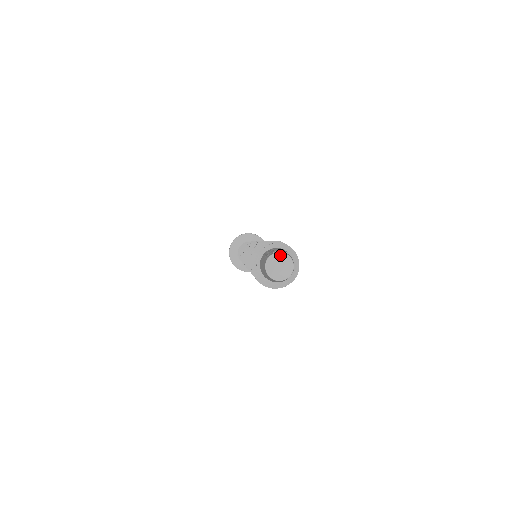
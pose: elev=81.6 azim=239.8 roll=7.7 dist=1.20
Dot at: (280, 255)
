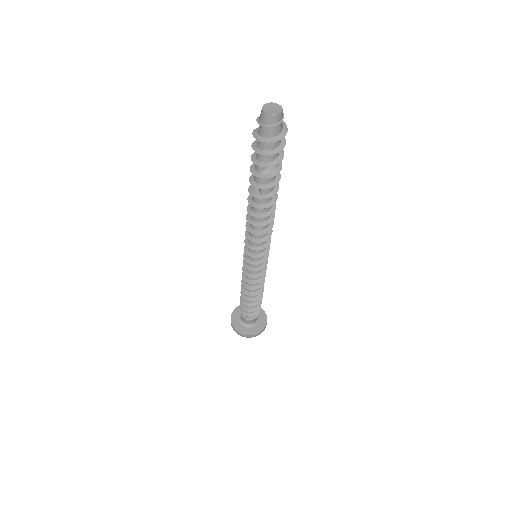
Dot at: (271, 104)
